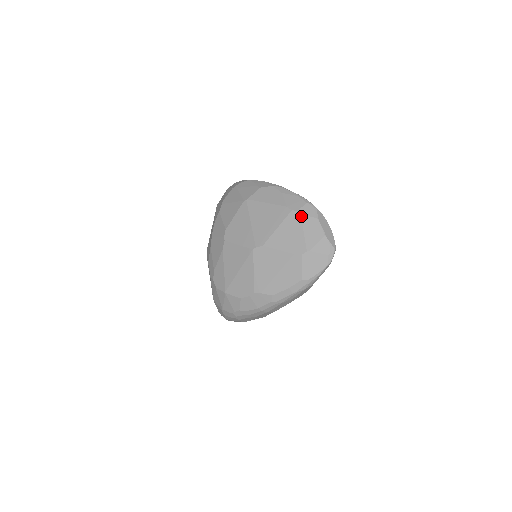
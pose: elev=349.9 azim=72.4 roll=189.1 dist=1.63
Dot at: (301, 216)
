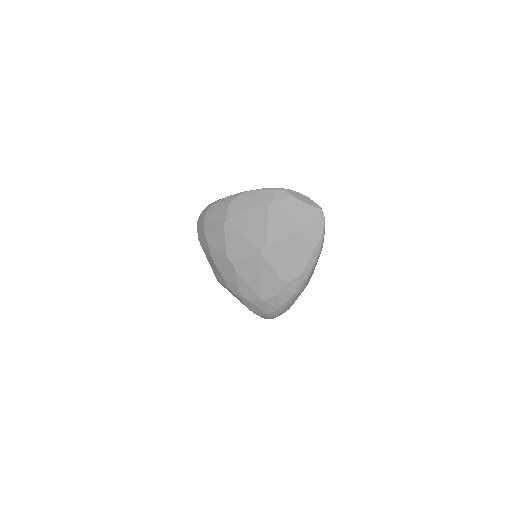
Dot at: (279, 203)
